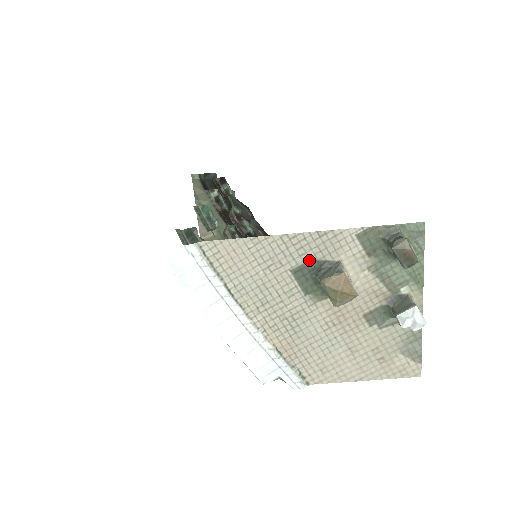
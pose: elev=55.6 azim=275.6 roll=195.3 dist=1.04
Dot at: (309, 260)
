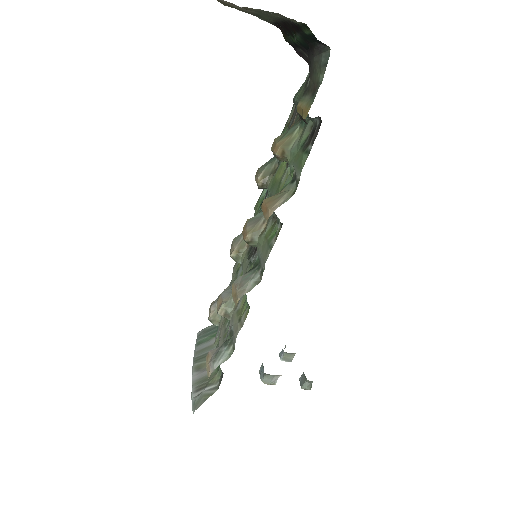
Dot at: occluded
